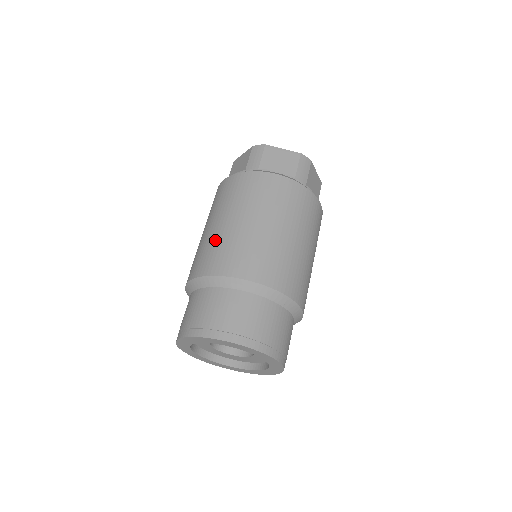
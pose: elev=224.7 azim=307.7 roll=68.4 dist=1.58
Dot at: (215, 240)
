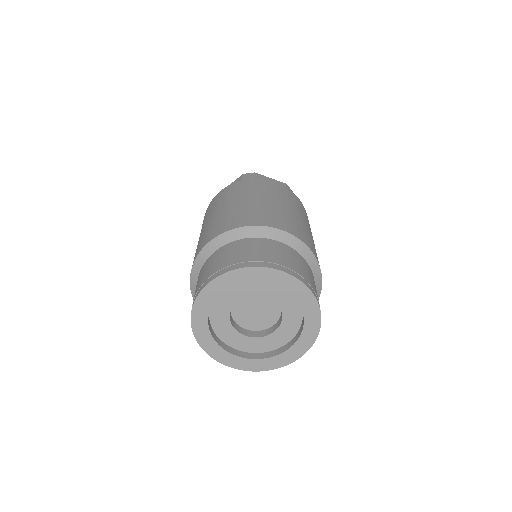
Dot at: (232, 211)
